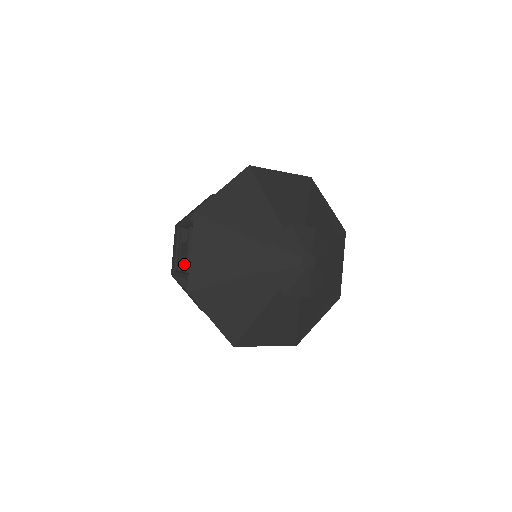
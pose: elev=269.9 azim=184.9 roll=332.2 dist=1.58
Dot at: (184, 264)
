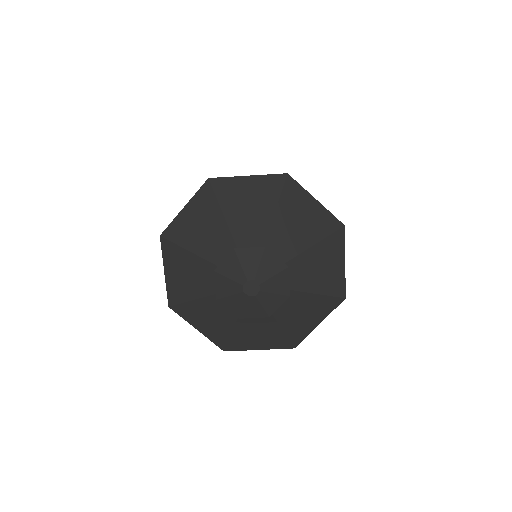
Dot at: occluded
